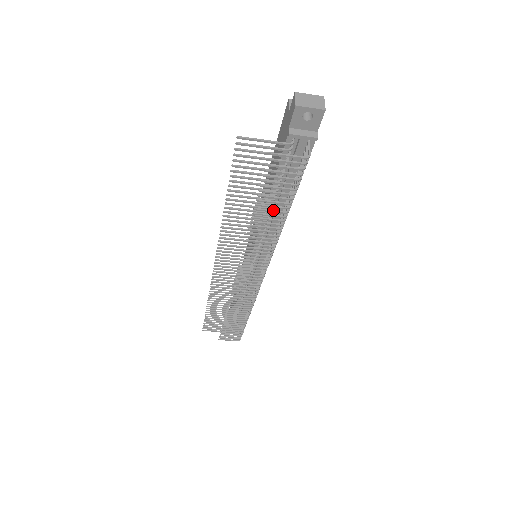
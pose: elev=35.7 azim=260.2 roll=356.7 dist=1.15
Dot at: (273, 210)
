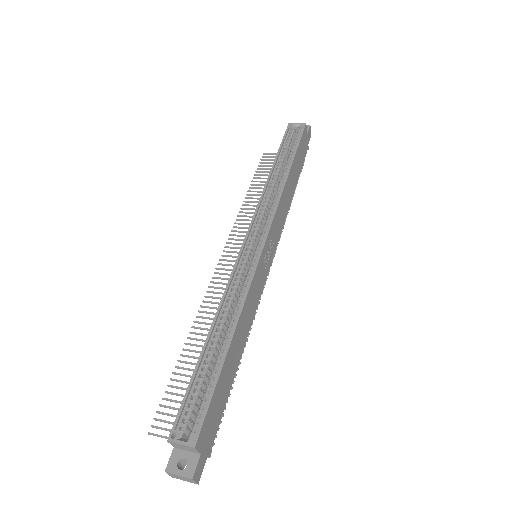
Dot at: occluded
